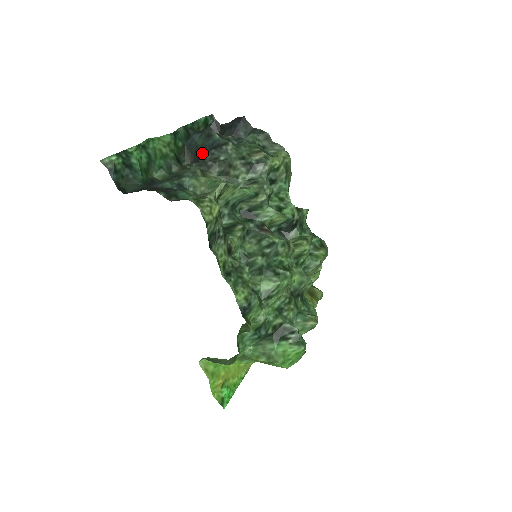
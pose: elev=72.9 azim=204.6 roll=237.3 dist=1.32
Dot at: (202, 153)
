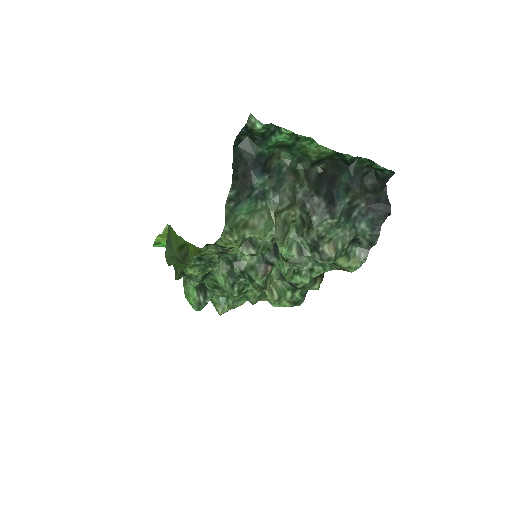
Dot at: (332, 184)
